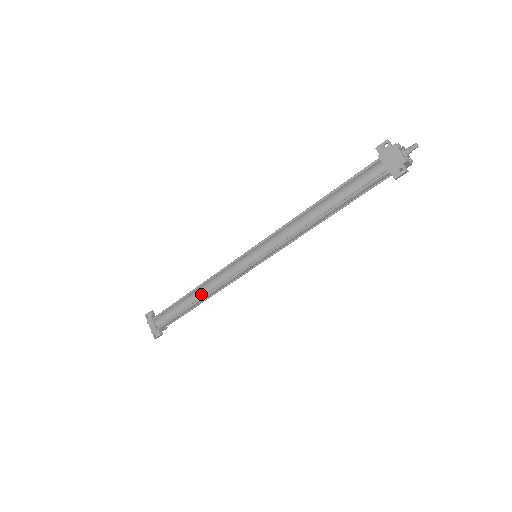
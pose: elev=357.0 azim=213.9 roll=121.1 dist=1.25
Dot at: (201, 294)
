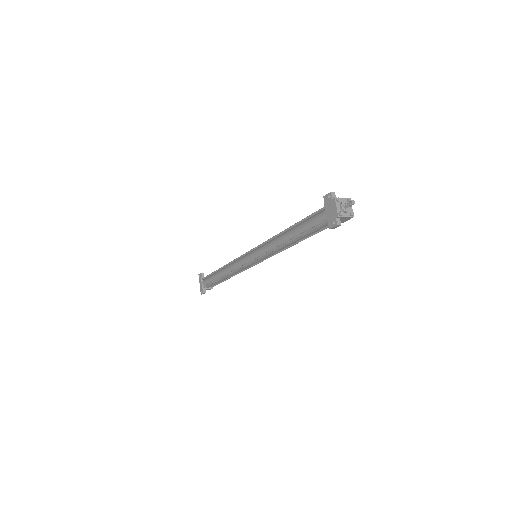
Dot at: (225, 273)
